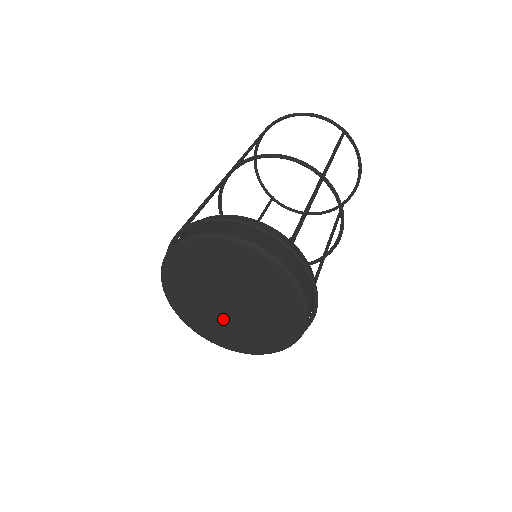
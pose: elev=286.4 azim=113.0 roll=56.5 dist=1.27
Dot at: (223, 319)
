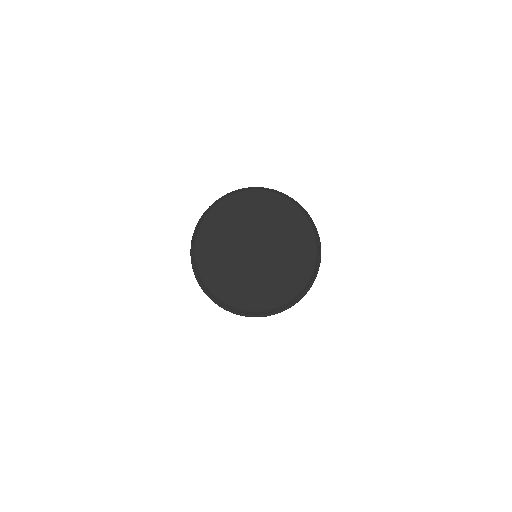
Dot at: (253, 272)
